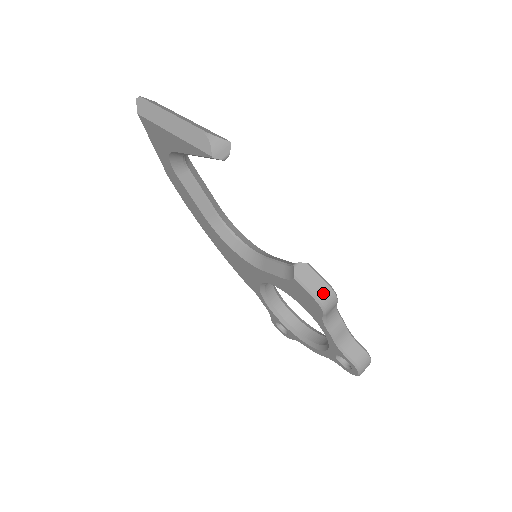
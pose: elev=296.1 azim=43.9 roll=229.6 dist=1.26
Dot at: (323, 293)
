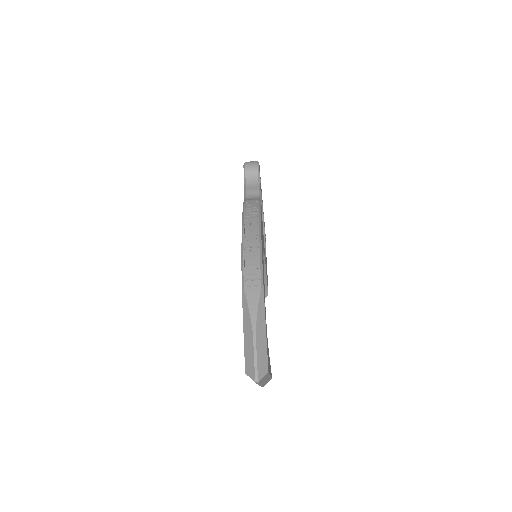
Dot at: occluded
